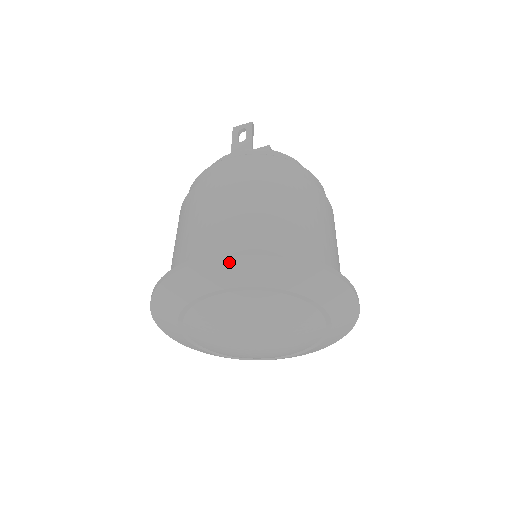
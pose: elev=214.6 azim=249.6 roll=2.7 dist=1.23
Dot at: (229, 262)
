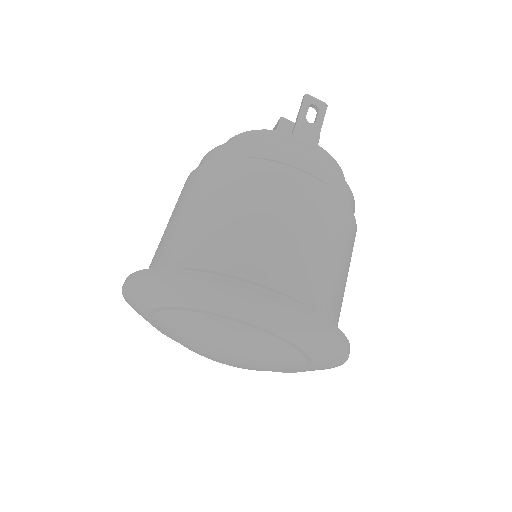
Dot at: (289, 313)
